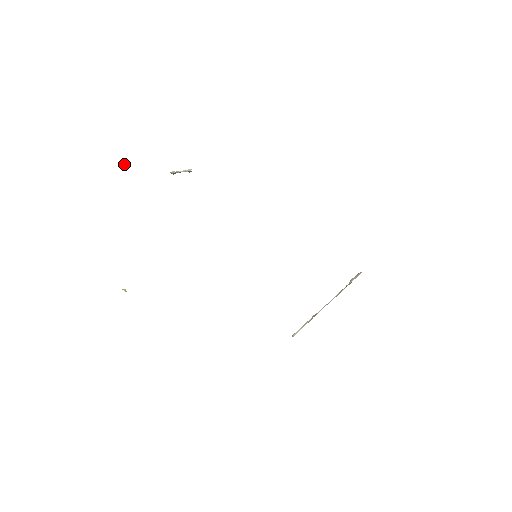
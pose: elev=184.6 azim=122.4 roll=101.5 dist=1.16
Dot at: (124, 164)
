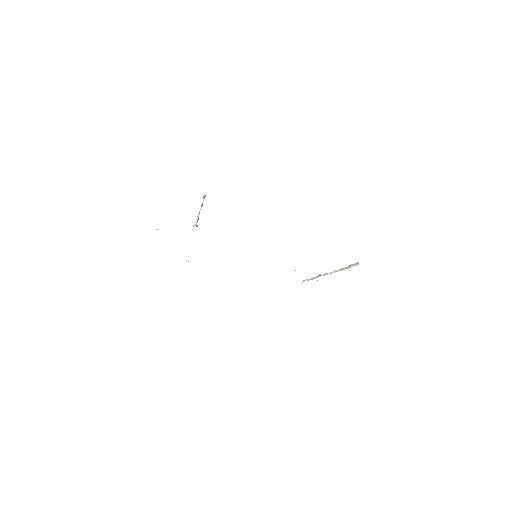
Dot at: occluded
